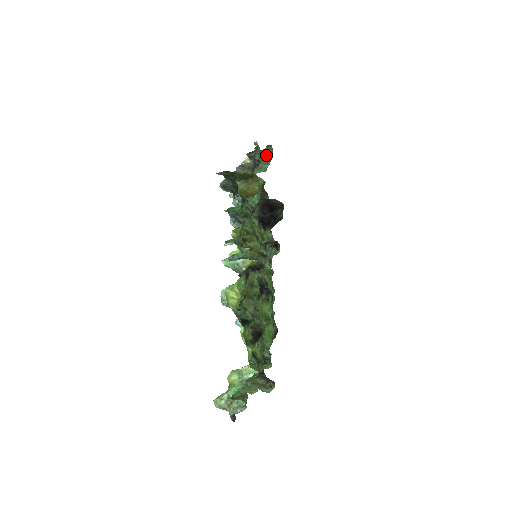
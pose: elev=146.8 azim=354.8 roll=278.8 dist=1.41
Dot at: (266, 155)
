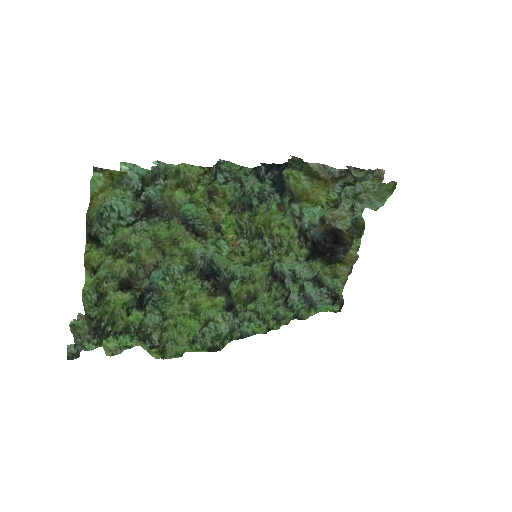
Dot at: (384, 190)
